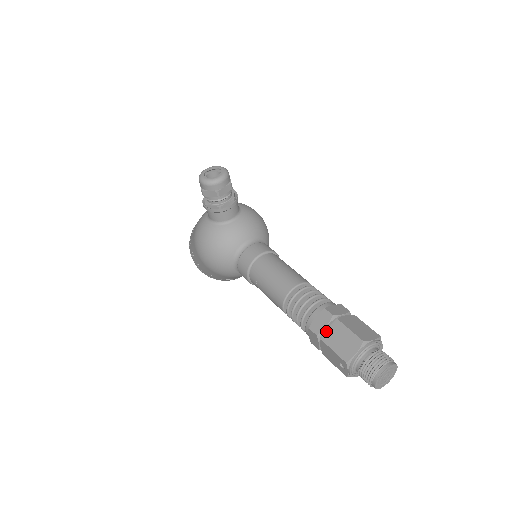
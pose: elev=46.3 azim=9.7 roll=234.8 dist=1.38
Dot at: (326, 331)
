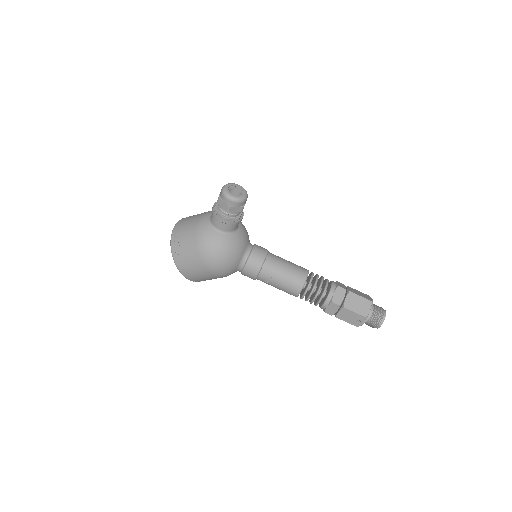
Dot at: (345, 301)
